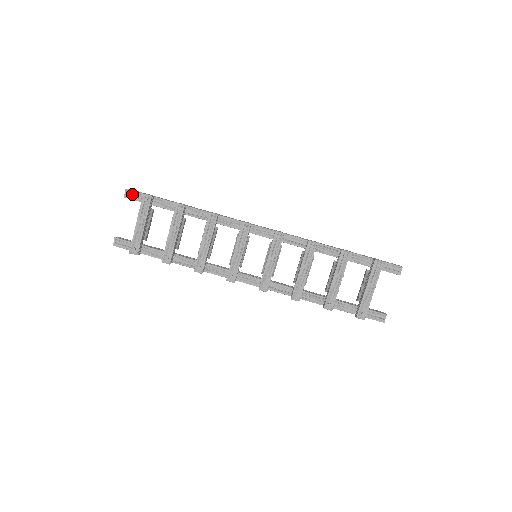
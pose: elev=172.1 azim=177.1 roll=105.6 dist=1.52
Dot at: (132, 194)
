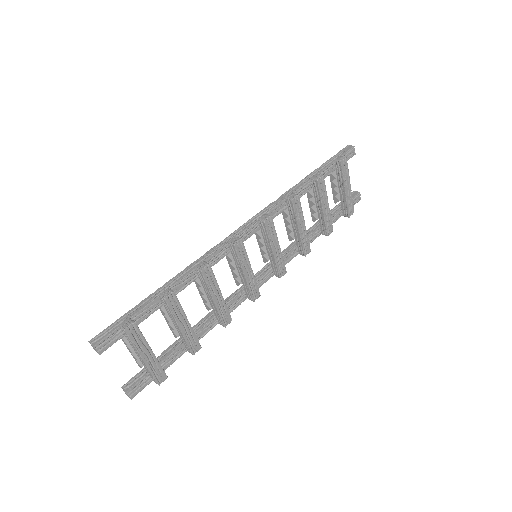
Dot at: (105, 343)
